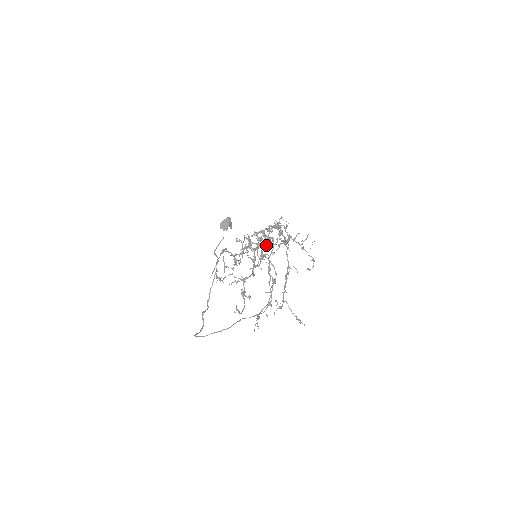
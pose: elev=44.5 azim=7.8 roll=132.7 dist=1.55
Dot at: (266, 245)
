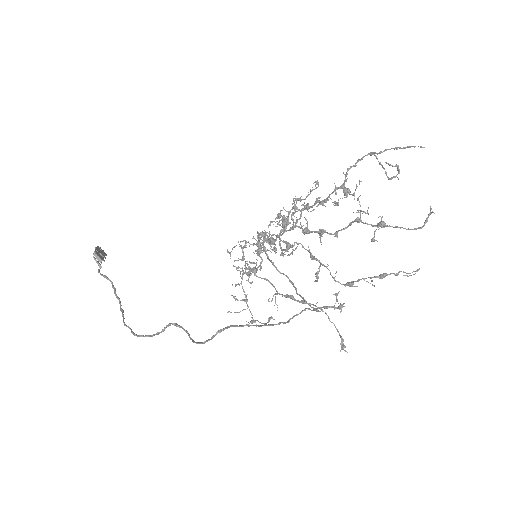
Dot at: occluded
